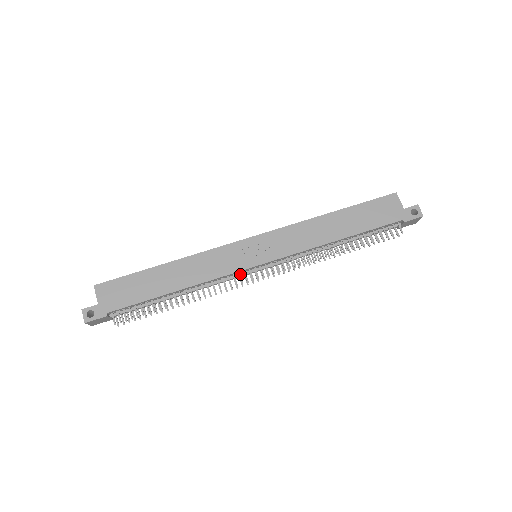
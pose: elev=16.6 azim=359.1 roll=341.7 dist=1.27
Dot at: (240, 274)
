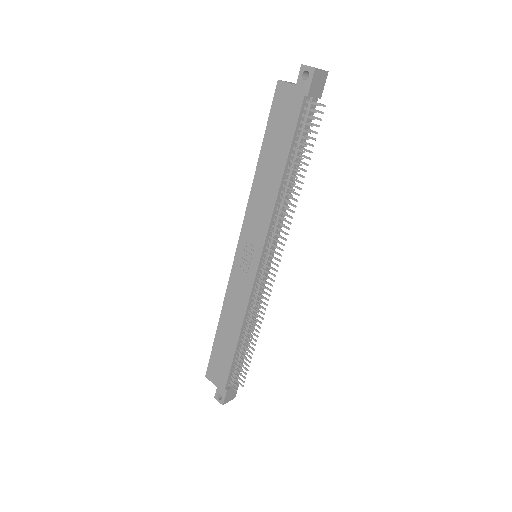
Dot at: (260, 282)
